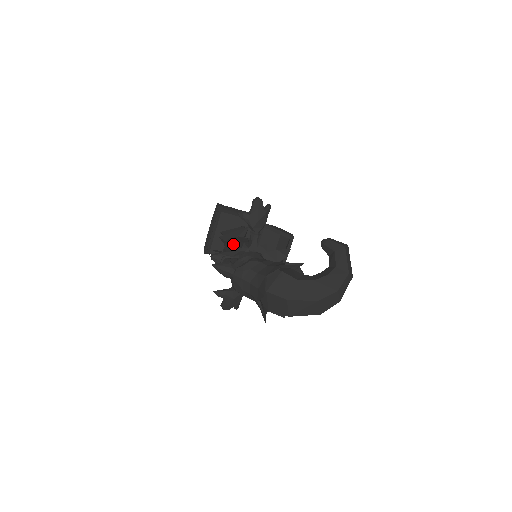
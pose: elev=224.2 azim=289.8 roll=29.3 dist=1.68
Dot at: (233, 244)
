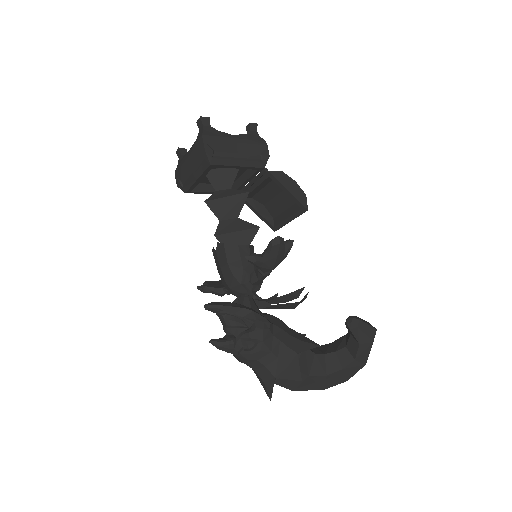
Dot at: (231, 266)
